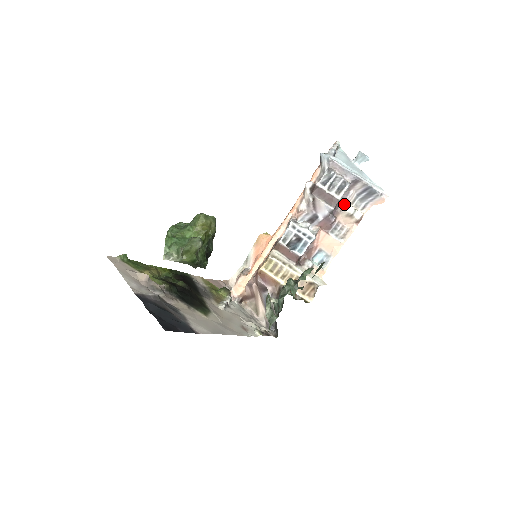
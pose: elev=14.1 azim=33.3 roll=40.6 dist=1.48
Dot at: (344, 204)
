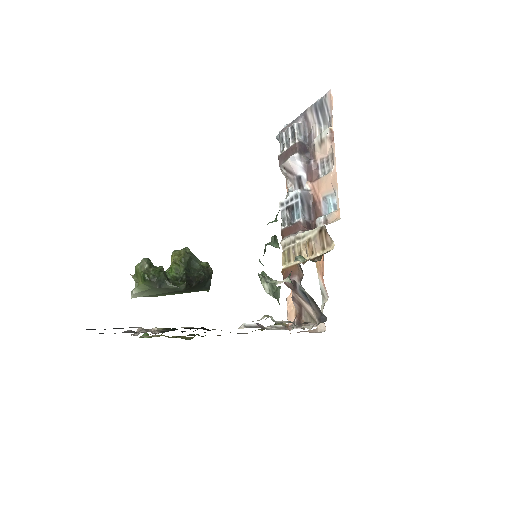
Dot at: (313, 142)
